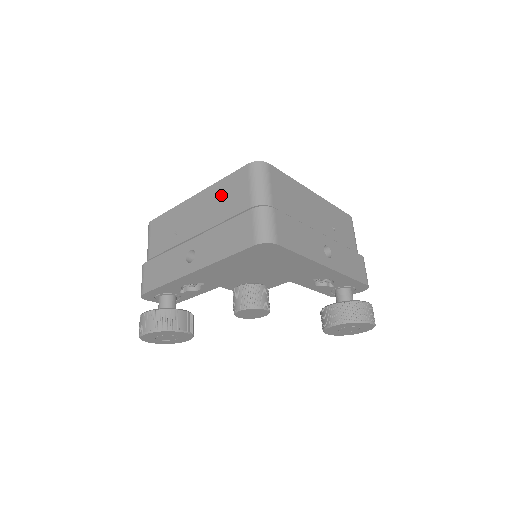
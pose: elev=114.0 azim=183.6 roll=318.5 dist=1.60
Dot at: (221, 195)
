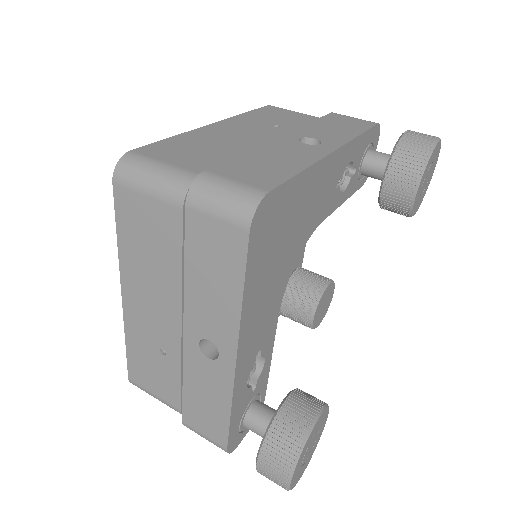
Dot at: (140, 252)
